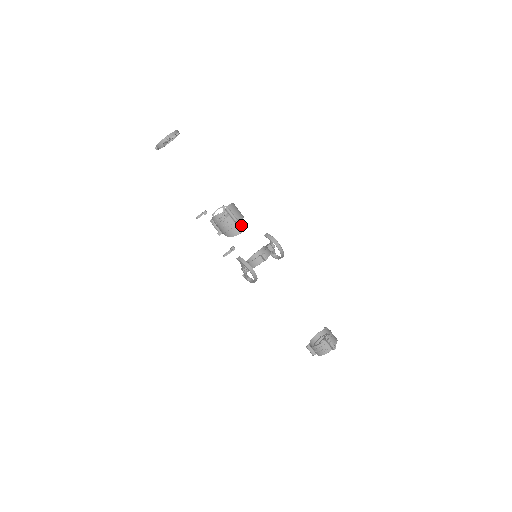
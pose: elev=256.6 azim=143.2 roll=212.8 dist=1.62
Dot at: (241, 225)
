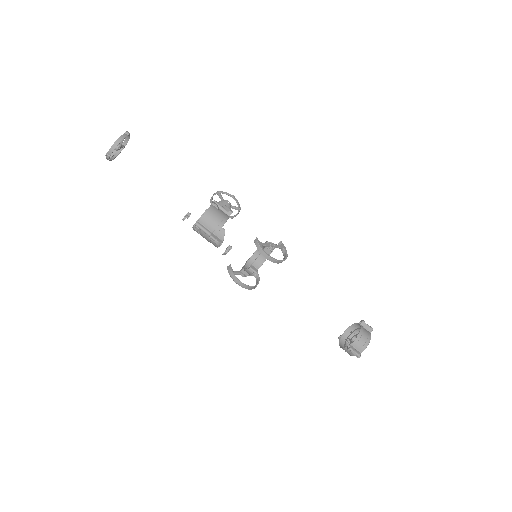
Dot at: (215, 241)
